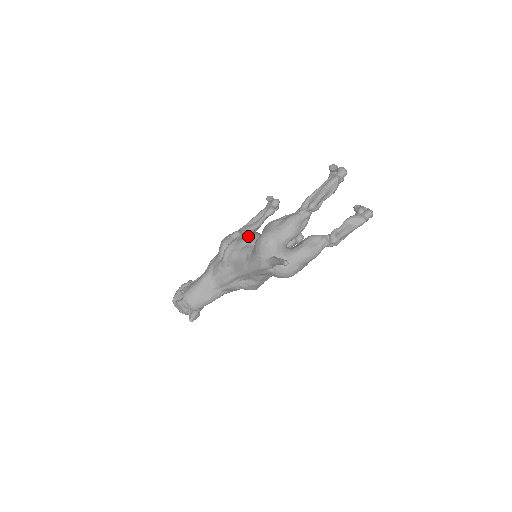
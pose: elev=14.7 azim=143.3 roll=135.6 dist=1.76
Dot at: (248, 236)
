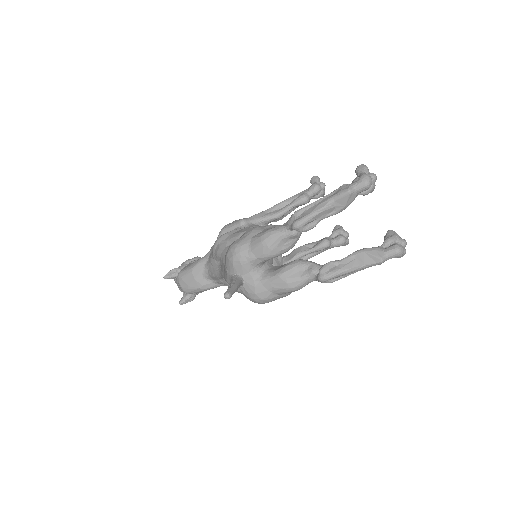
Dot at: (240, 233)
